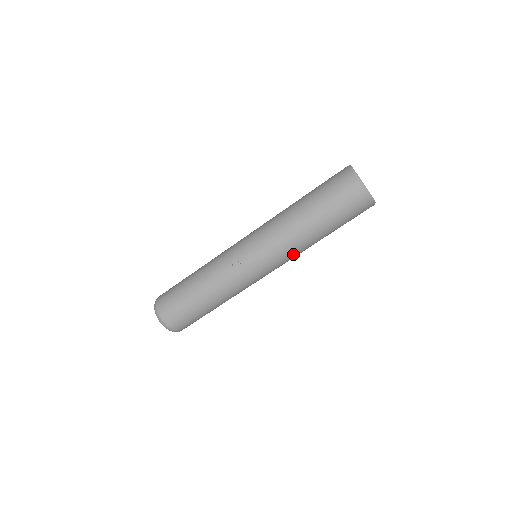
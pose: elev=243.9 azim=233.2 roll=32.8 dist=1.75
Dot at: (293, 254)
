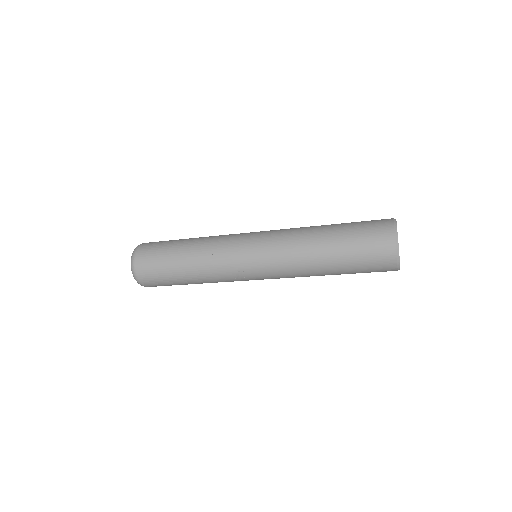
Dot at: occluded
